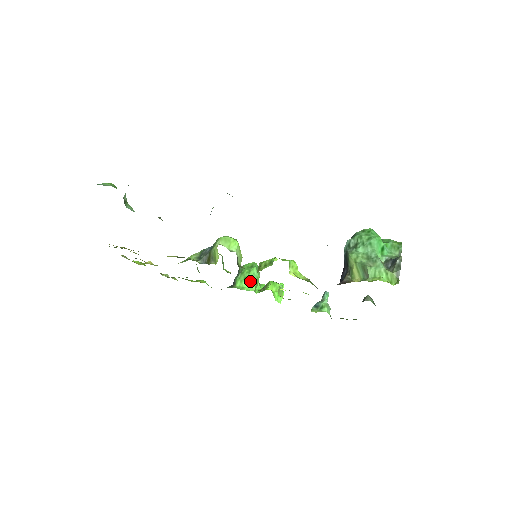
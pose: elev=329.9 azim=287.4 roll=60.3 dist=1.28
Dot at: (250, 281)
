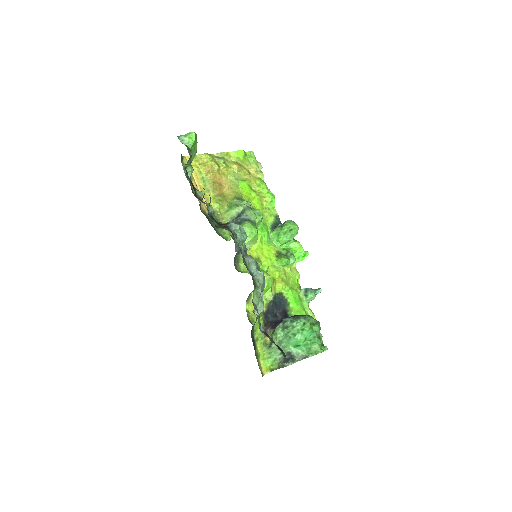
Dot at: (279, 240)
